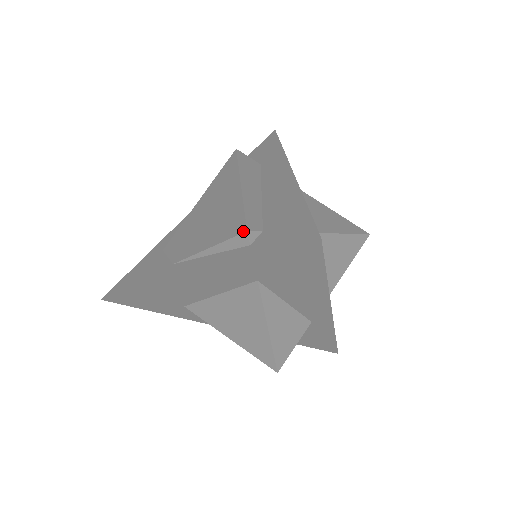
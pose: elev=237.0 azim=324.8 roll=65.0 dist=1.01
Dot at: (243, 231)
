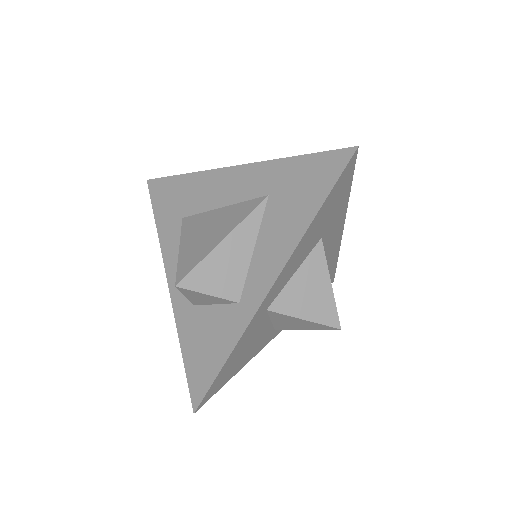
Dot at: occluded
